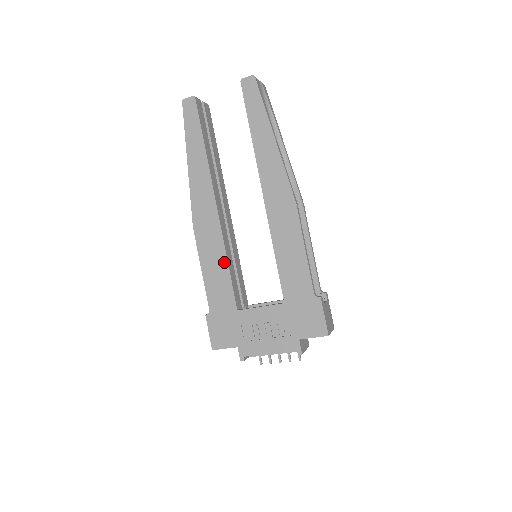
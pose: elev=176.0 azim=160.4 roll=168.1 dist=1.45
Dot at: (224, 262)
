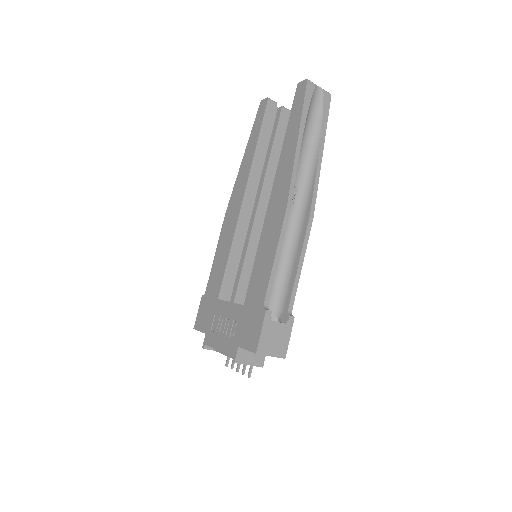
Dot at: (228, 251)
